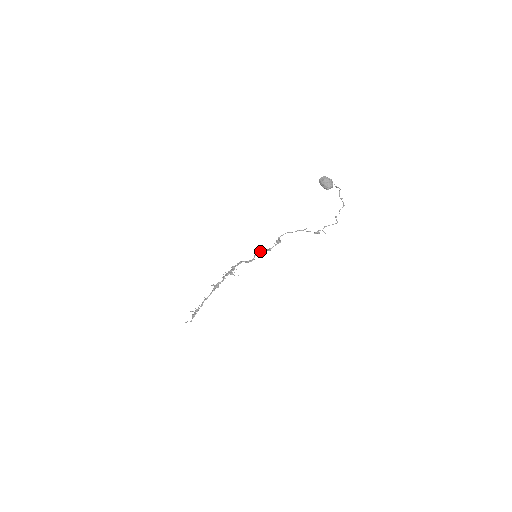
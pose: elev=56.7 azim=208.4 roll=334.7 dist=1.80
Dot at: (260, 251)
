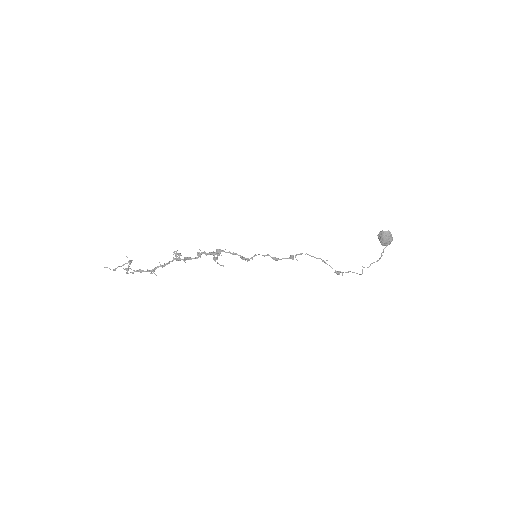
Dot at: (265, 255)
